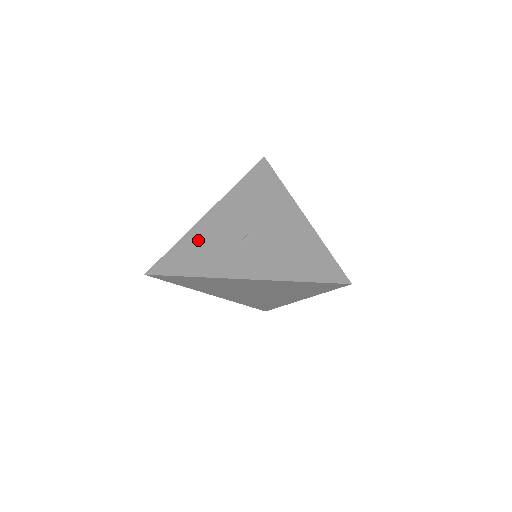
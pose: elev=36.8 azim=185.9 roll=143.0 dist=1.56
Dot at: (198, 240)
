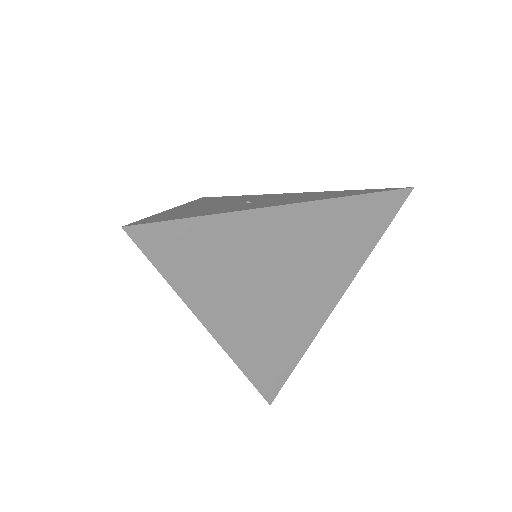
Dot at: (183, 211)
